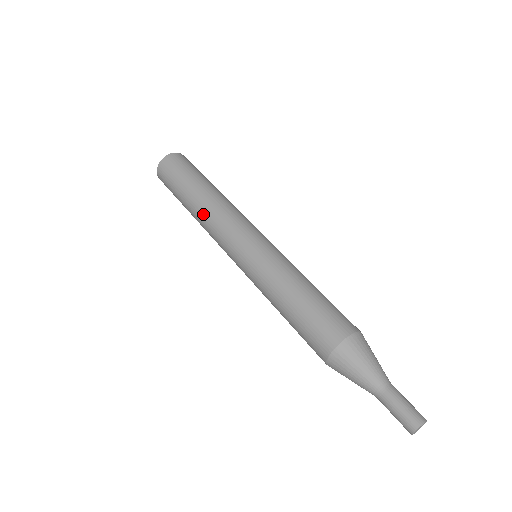
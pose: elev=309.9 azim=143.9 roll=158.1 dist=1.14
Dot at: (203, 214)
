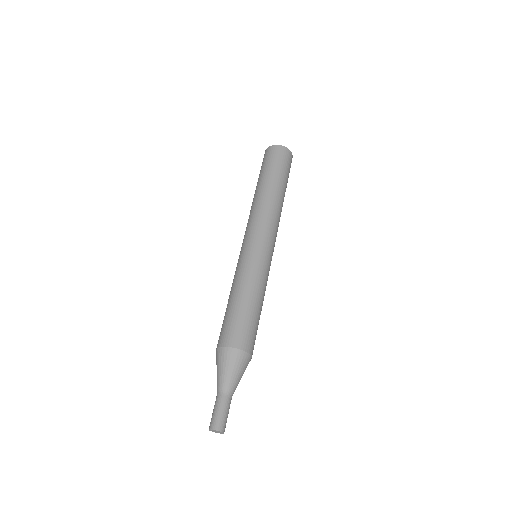
Dot at: occluded
